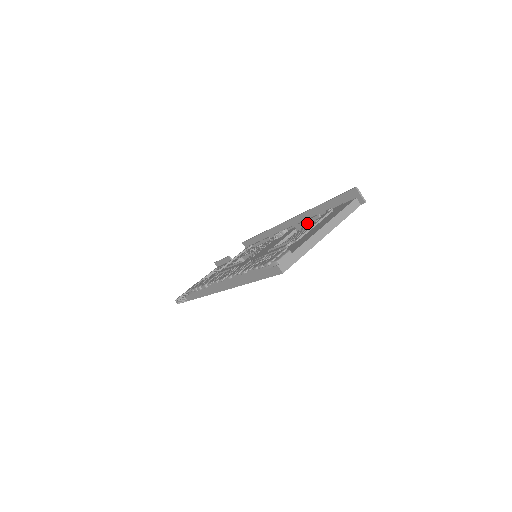
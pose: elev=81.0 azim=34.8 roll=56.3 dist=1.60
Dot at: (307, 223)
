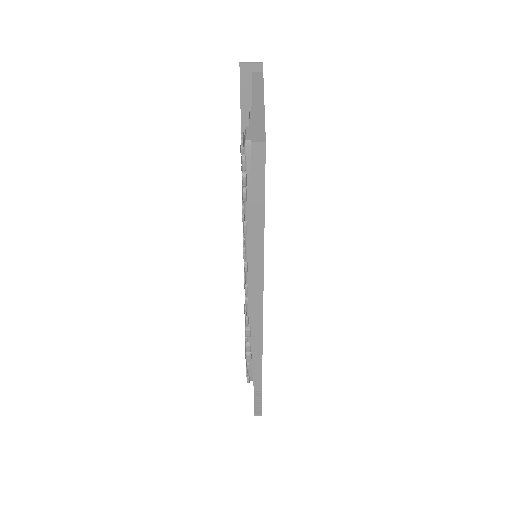
Dot at: occluded
